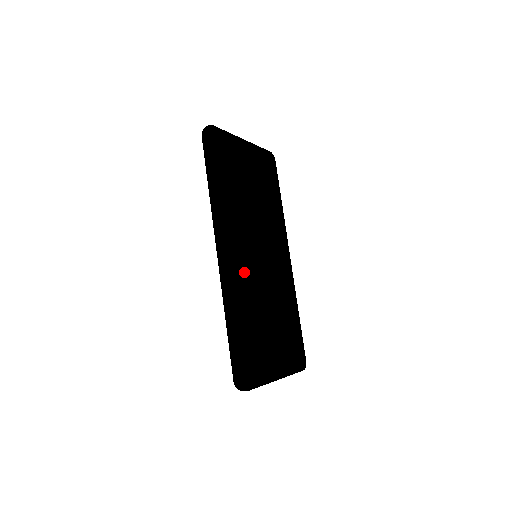
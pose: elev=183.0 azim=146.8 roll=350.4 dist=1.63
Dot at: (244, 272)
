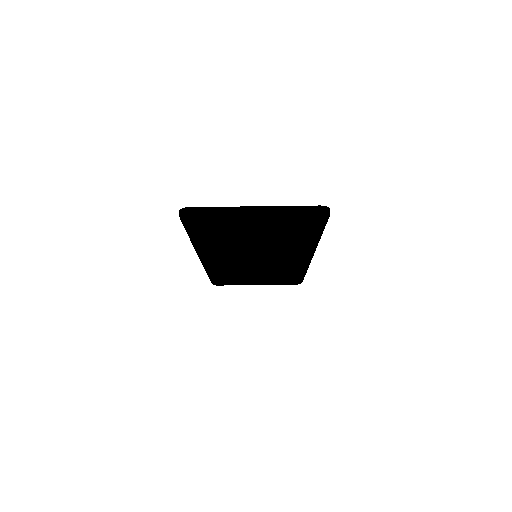
Dot at: occluded
